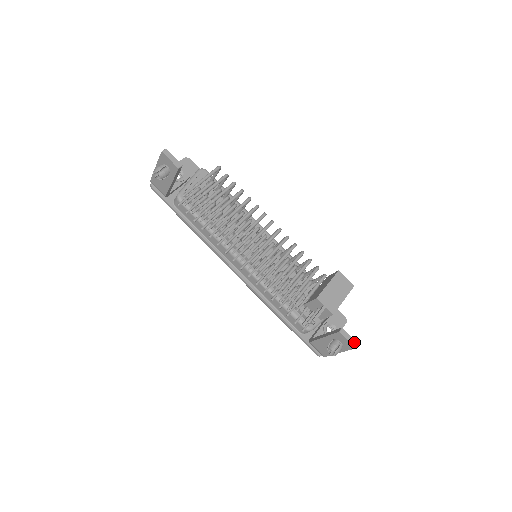
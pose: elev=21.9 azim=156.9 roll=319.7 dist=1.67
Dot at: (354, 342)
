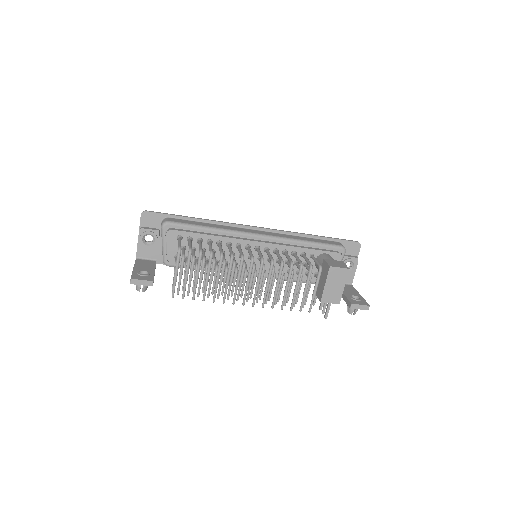
Dot at: (366, 307)
